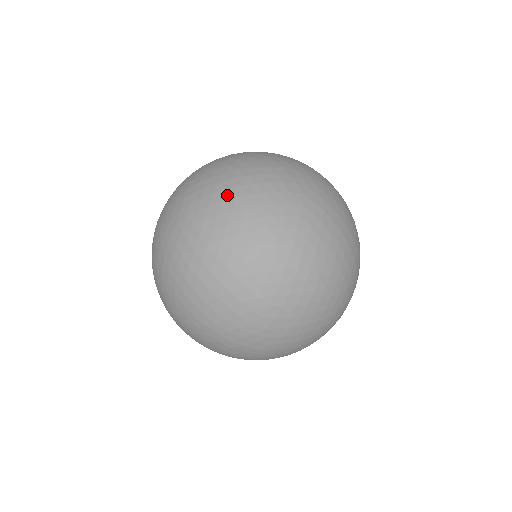
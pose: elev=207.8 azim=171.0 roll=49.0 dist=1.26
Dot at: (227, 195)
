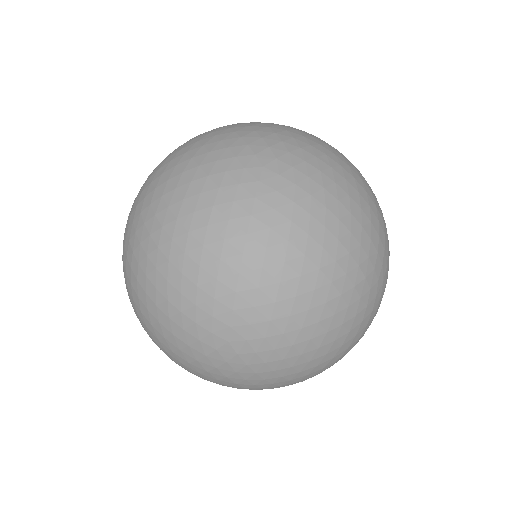
Dot at: (334, 206)
